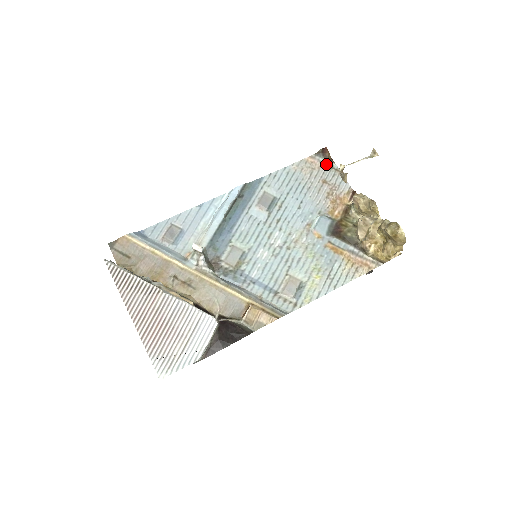
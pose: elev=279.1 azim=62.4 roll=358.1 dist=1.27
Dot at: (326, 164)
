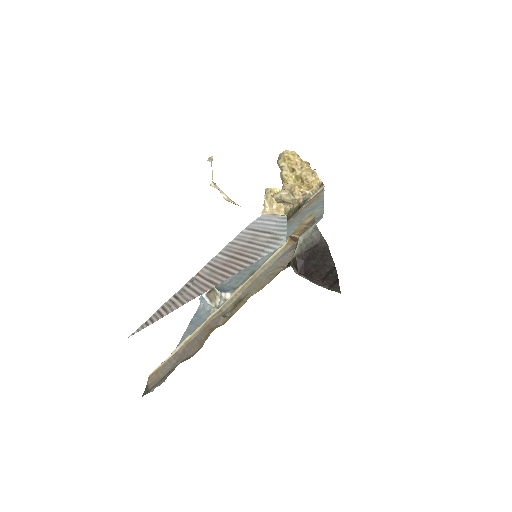
Dot at: occluded
